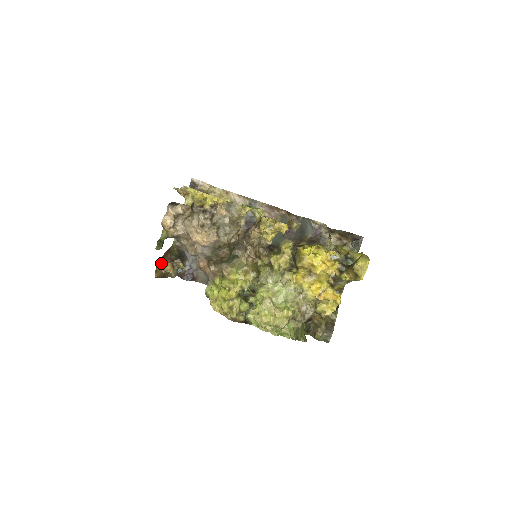
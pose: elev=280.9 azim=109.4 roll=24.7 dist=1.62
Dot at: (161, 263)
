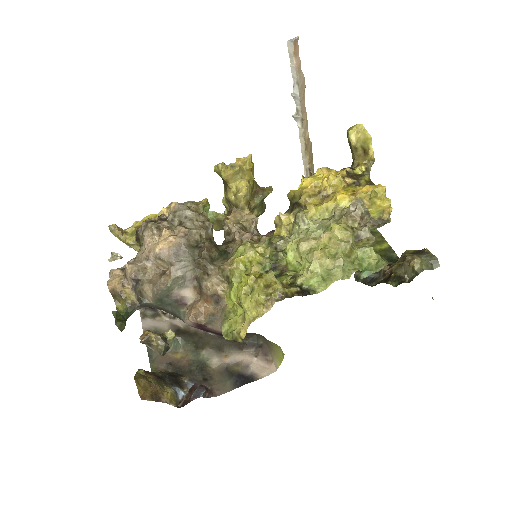
Dot at: (140, 374)
